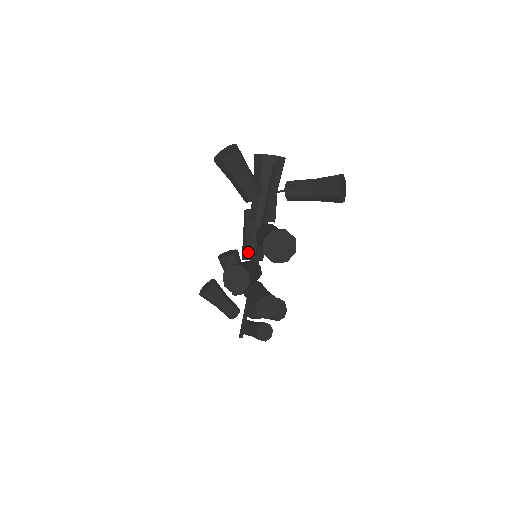
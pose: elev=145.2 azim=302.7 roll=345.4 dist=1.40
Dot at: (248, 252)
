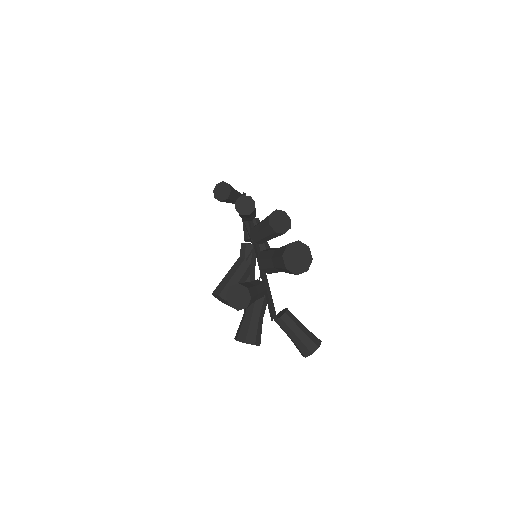
Dot at: (255, 239)
